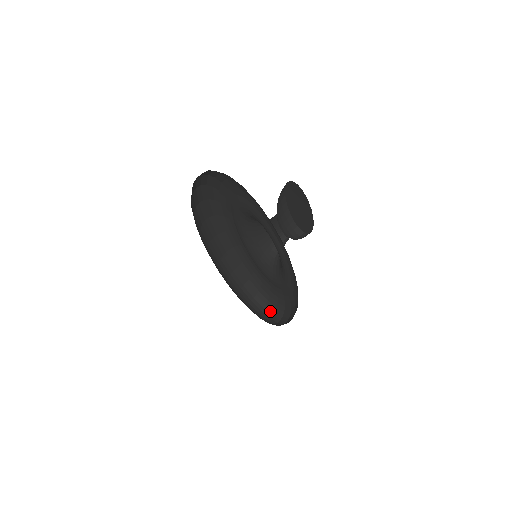
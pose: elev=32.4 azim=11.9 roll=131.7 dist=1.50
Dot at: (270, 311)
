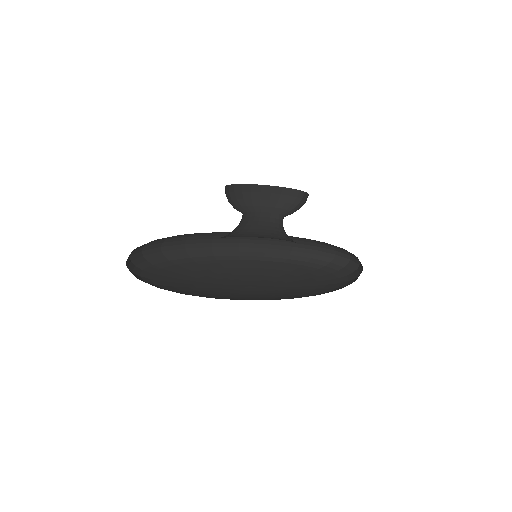
Dot at: (356, 261)
